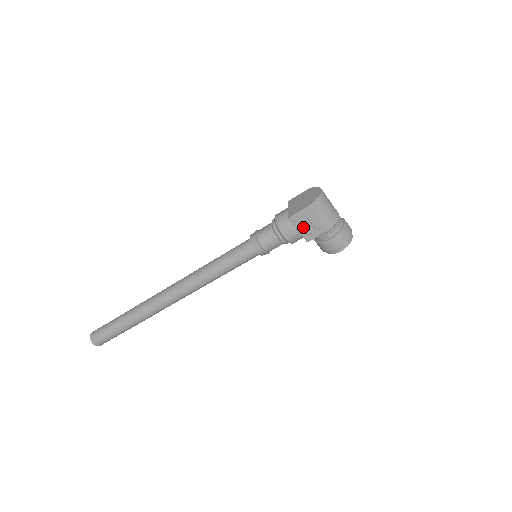
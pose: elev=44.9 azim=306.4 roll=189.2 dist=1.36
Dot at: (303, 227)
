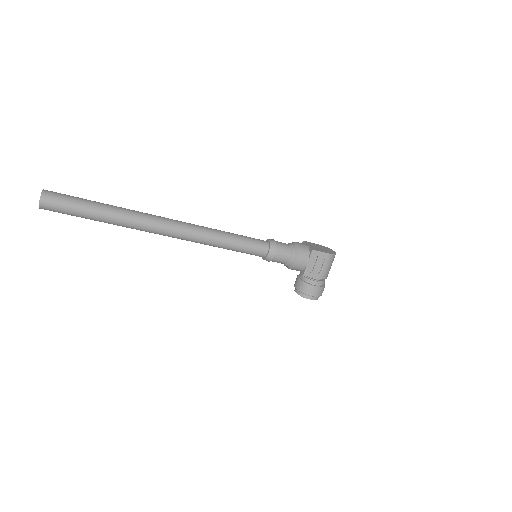
Dot at: (312, 263)
